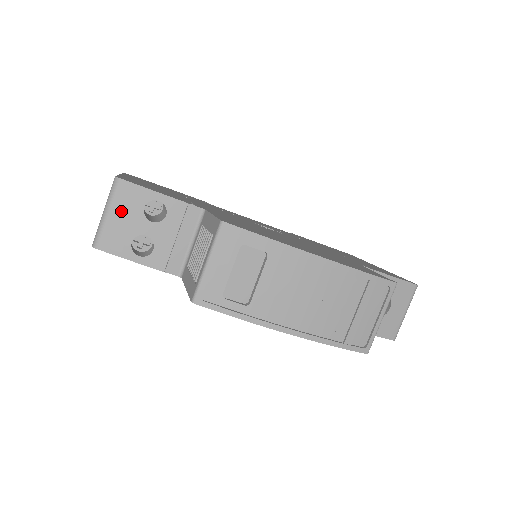
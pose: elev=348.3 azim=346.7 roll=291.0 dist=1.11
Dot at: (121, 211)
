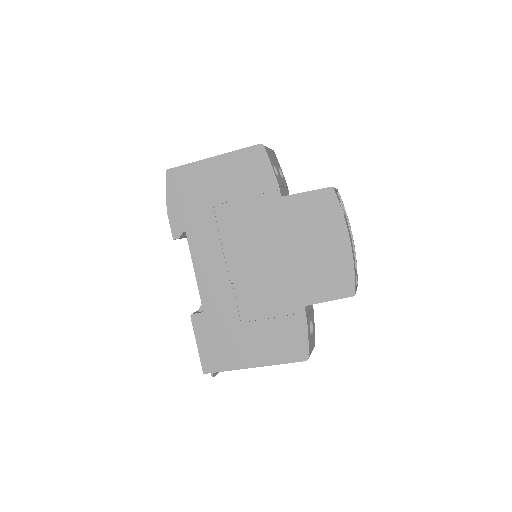
Dot at: (273, 155)
